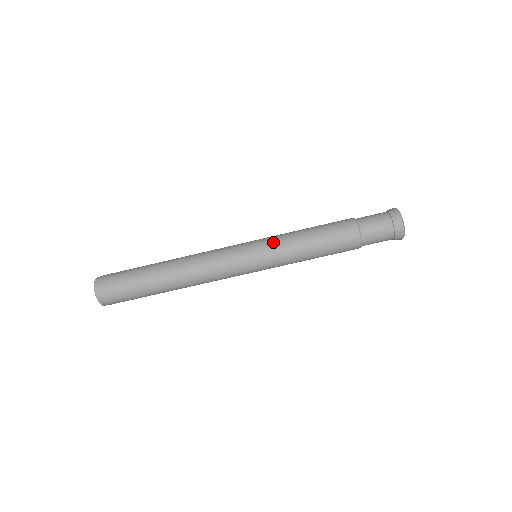
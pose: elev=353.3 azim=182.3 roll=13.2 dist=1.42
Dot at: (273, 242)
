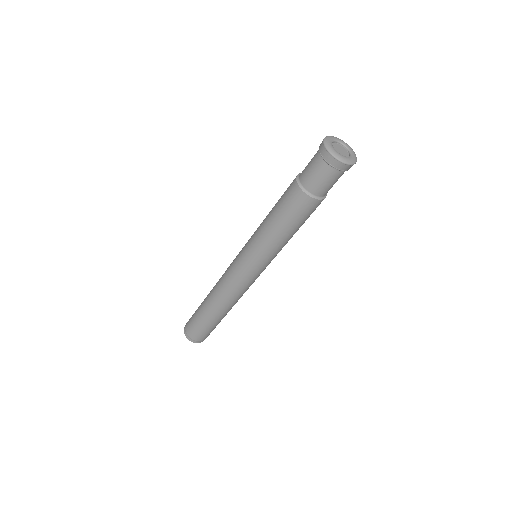
Dot at: (252, 236)
